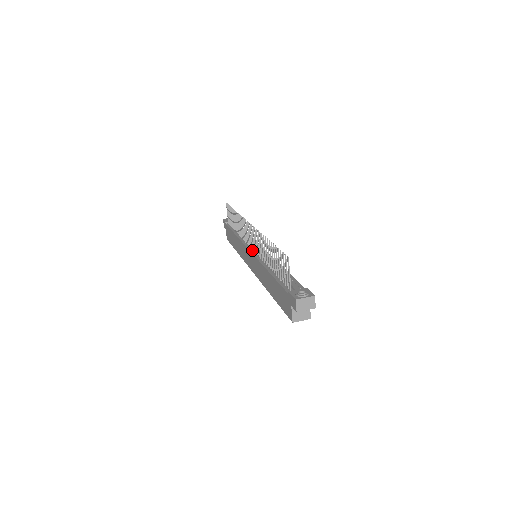
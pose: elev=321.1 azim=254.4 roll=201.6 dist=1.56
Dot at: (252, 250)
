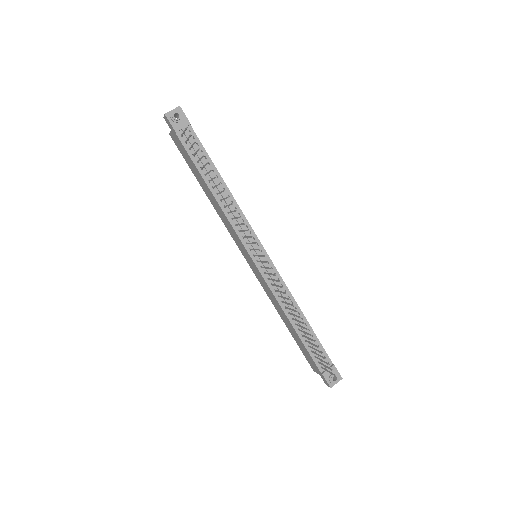
Dot at: (258, 264)
